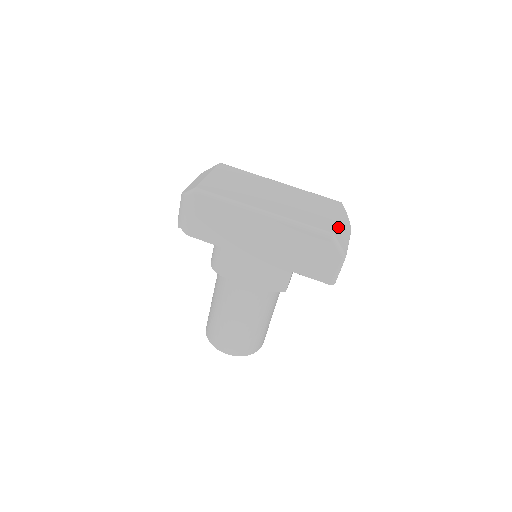
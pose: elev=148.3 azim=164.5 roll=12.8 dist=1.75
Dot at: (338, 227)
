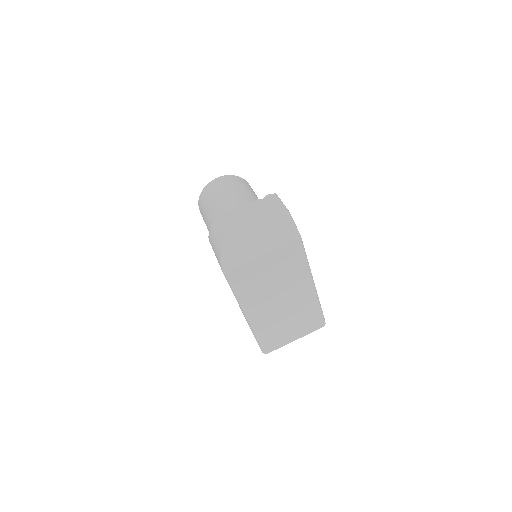
Dot at: (283, 345)
